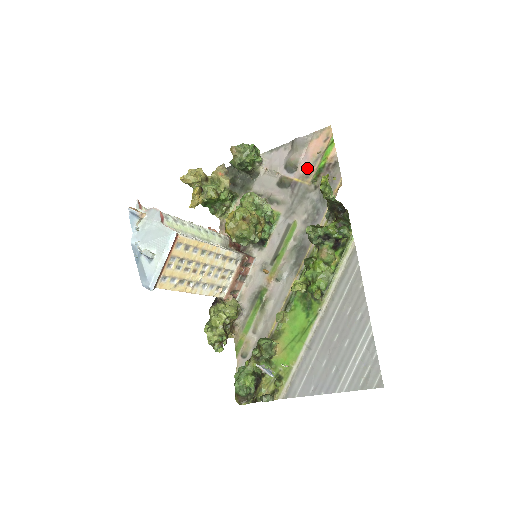
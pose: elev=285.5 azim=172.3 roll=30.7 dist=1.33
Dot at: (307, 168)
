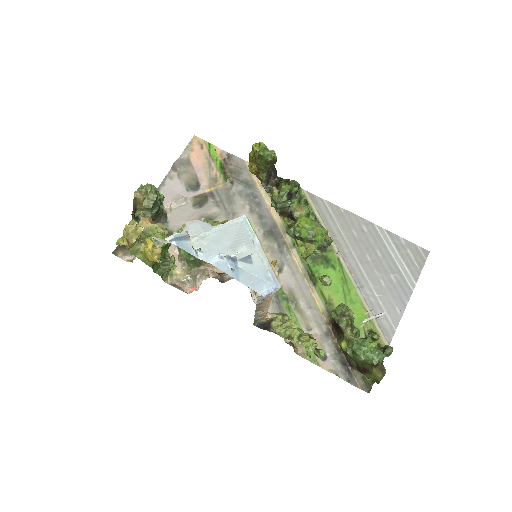
Dot at: (208, 176)
